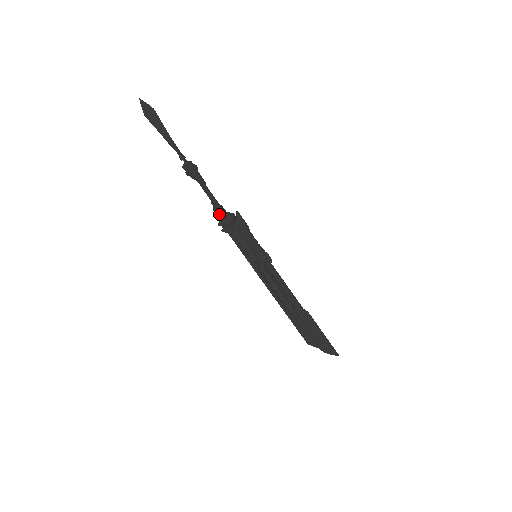
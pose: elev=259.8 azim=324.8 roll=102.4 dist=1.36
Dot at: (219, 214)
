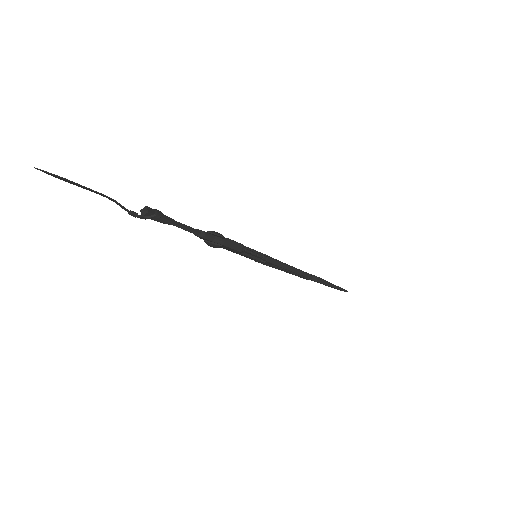
Dot at: (203, 239)
